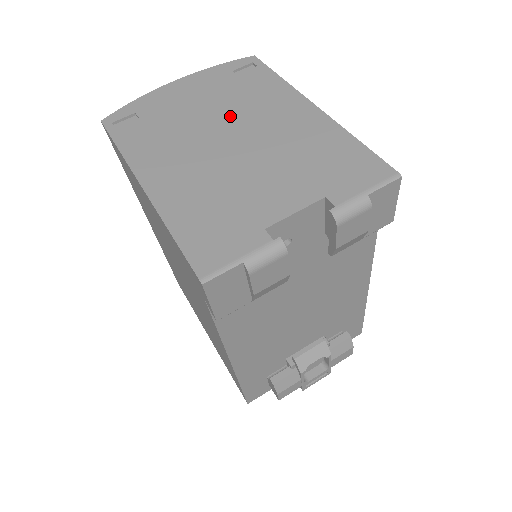
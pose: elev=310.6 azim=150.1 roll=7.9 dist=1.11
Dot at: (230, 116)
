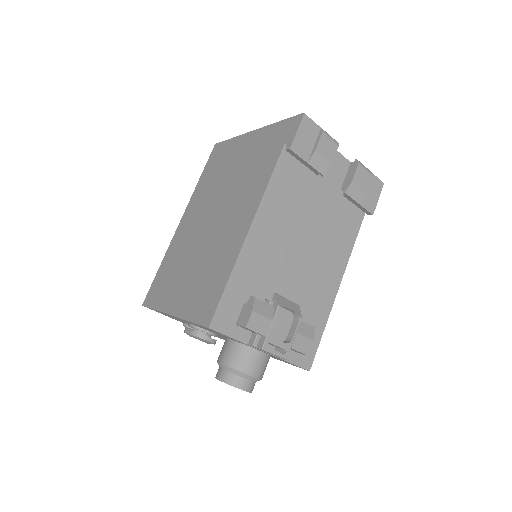
Dot at: occluded
